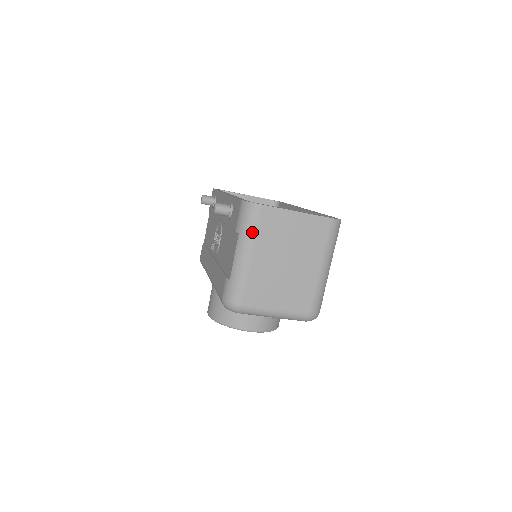
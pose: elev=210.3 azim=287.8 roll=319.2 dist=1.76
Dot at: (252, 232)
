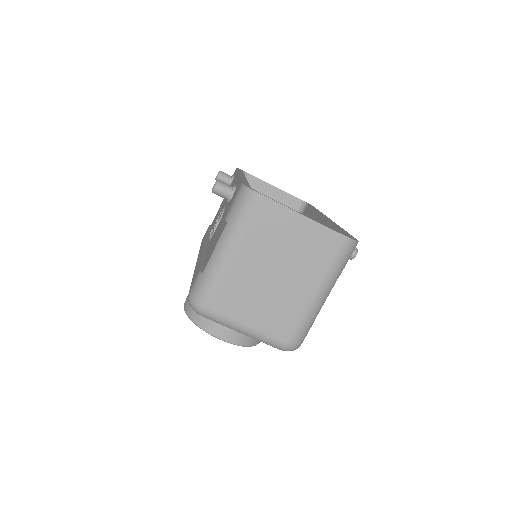
Dot at: (242, 225)
